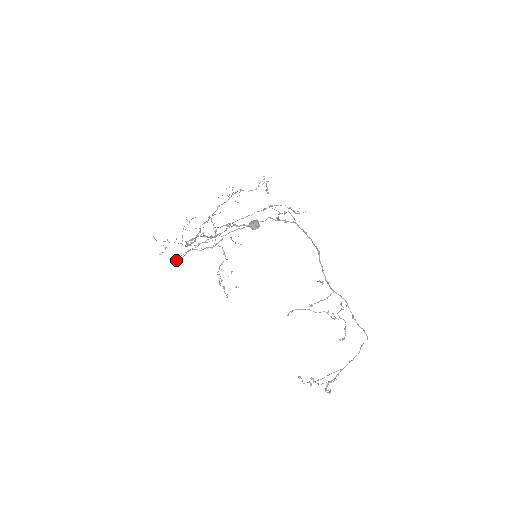
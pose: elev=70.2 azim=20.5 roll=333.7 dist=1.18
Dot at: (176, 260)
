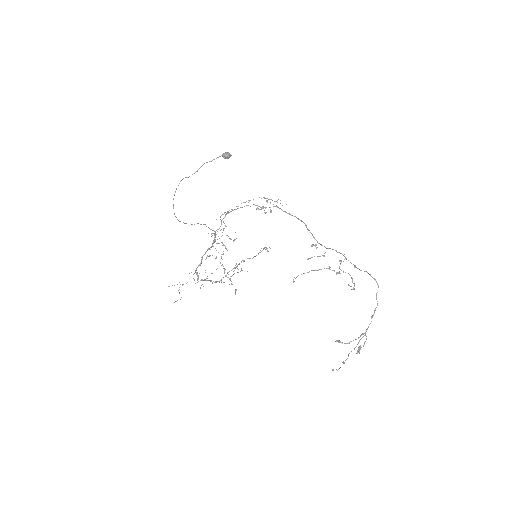
Dot at: occluded
